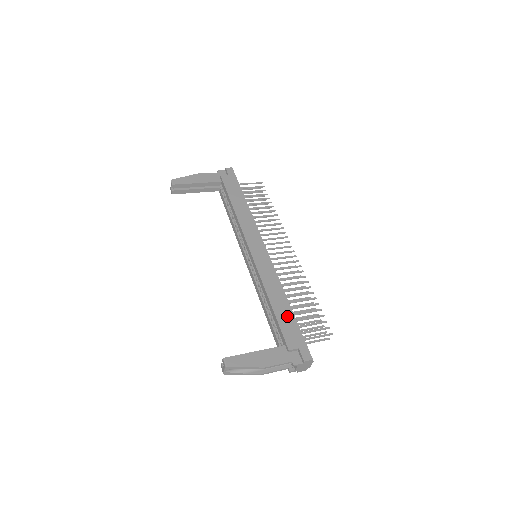
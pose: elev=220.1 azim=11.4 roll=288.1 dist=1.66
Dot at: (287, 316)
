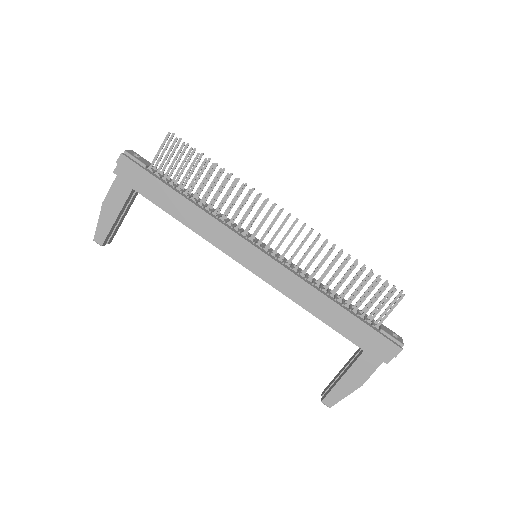
Dot at: (344, 320)
